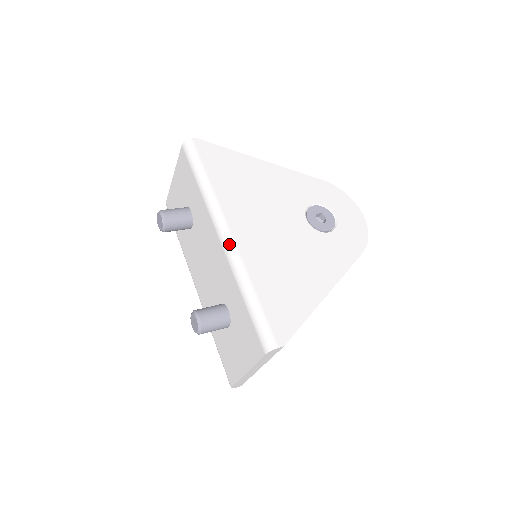
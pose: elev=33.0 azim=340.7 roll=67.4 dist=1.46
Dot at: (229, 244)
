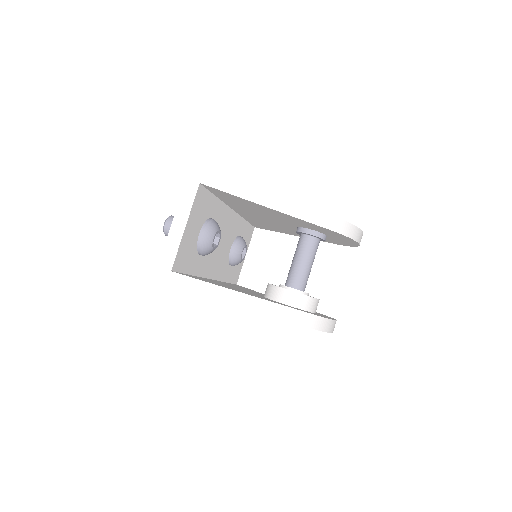
Dot at: occluded
